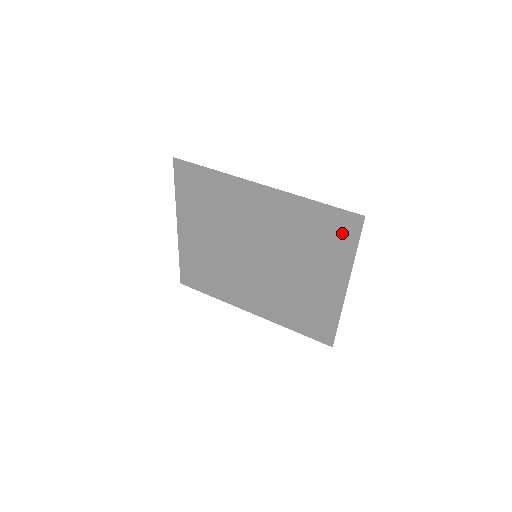
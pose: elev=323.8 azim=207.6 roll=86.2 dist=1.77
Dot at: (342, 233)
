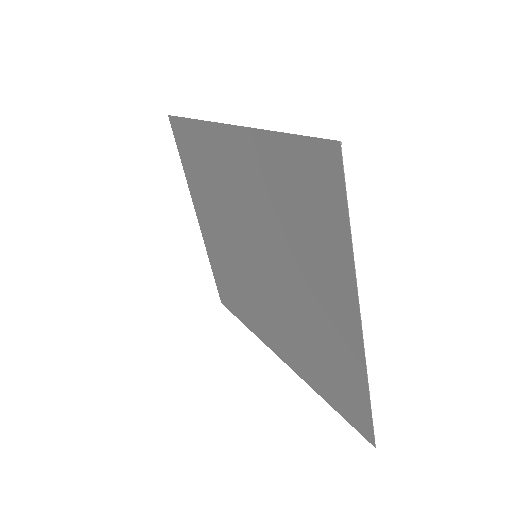
Dot at: (322, 192)
